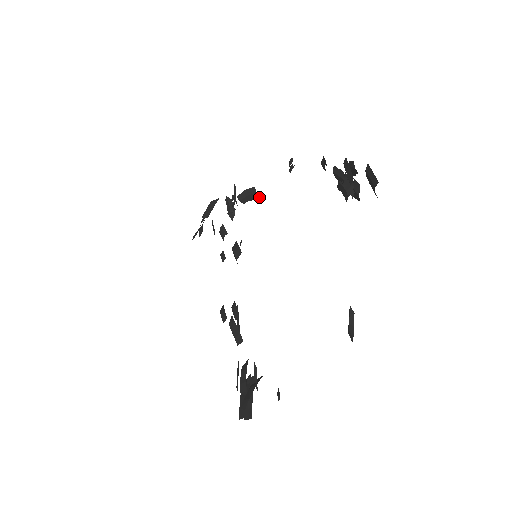
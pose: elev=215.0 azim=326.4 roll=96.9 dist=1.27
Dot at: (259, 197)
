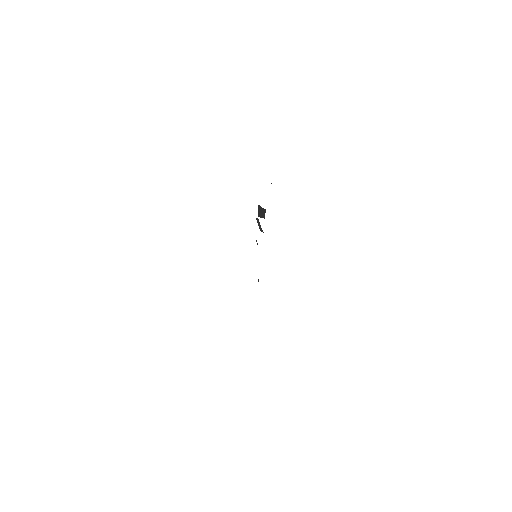
Dot at: (265, 210)
